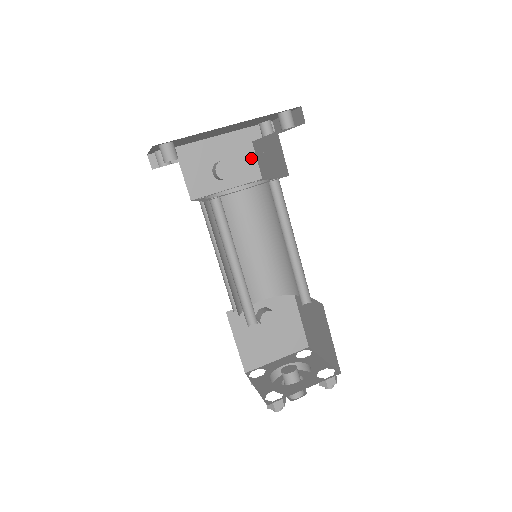
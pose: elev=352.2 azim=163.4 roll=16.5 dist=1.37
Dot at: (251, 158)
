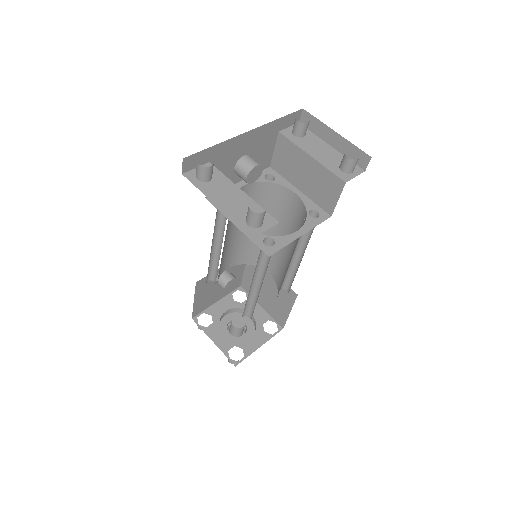
Dot at: (270, 148)
